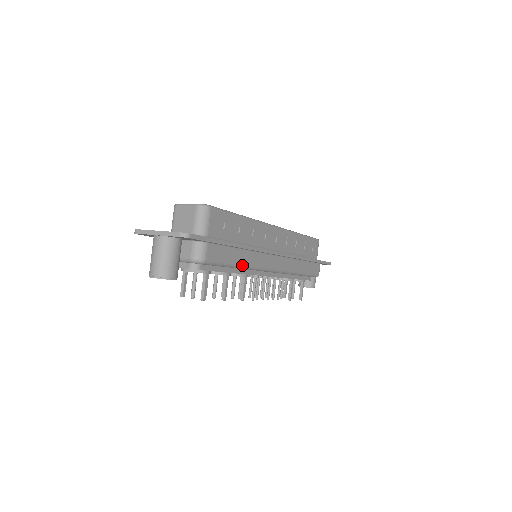
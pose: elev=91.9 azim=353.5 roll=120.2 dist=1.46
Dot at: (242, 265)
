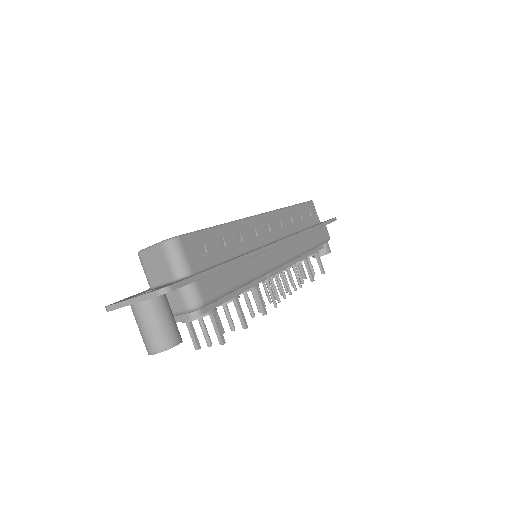
Dot at: (247, 280)
